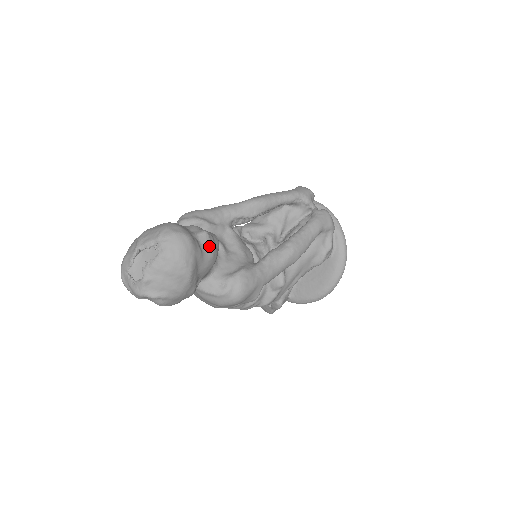
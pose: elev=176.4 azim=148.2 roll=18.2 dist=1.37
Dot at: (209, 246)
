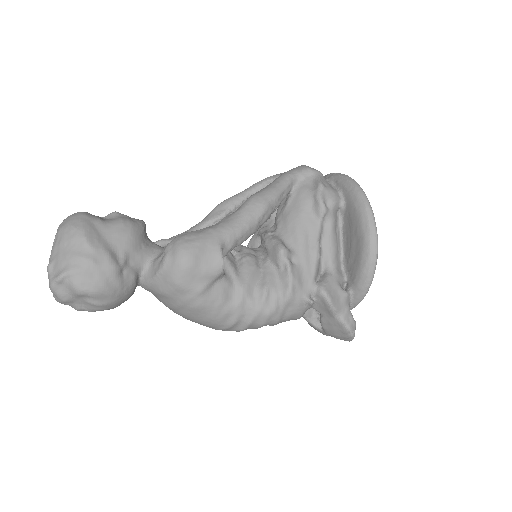
Dot at: (117, 218)
